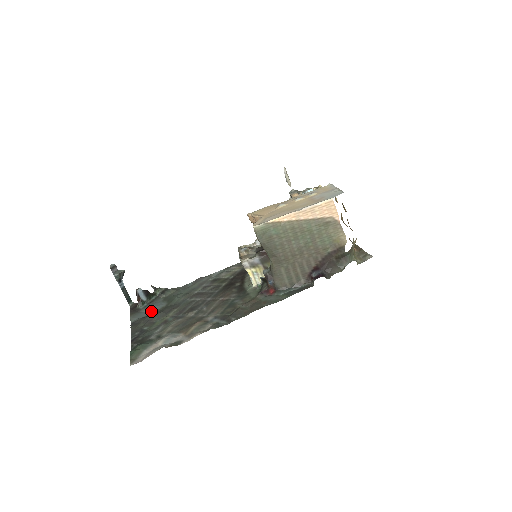
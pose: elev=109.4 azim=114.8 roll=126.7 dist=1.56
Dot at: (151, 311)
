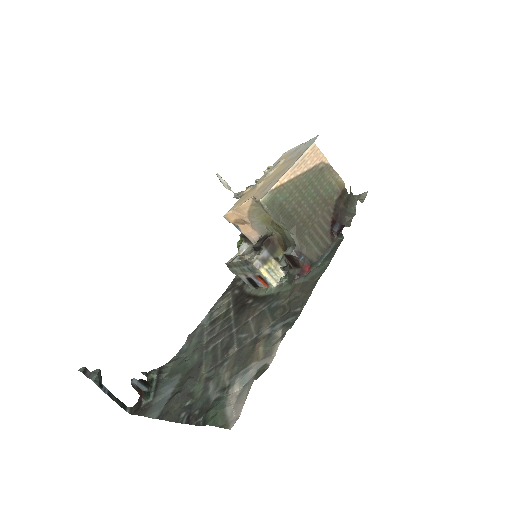
Dot at: (169, 392)
